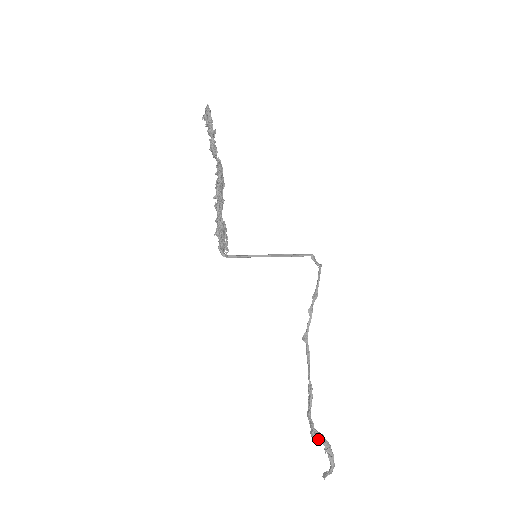
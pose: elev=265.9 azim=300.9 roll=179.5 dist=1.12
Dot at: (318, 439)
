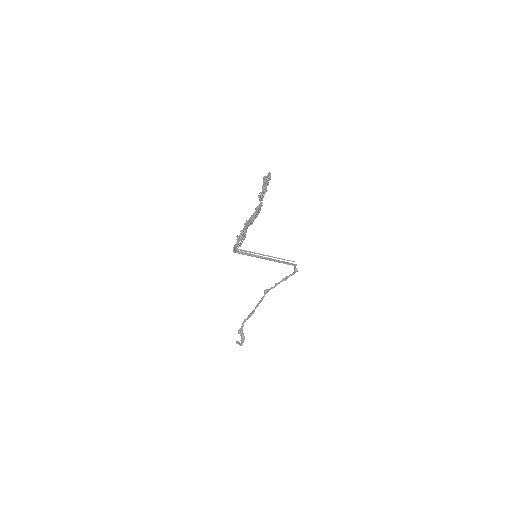
Dot at: (241, 334)
